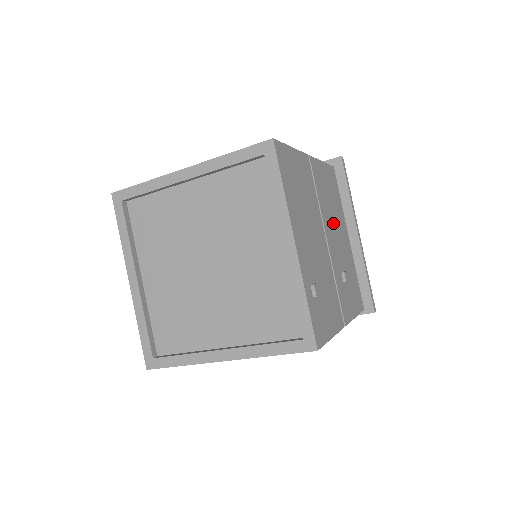
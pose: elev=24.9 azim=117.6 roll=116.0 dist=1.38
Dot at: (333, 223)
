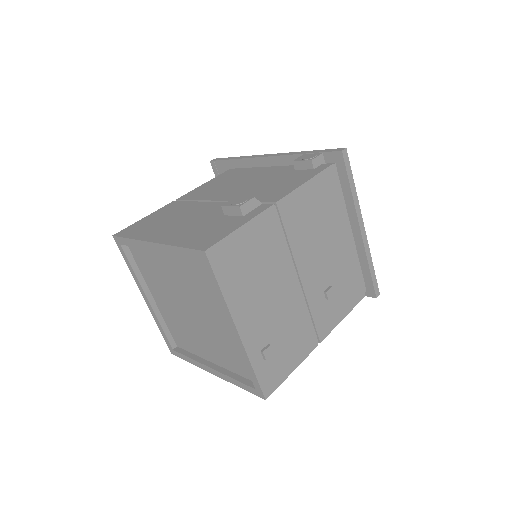
Dot at: (317, 245)
